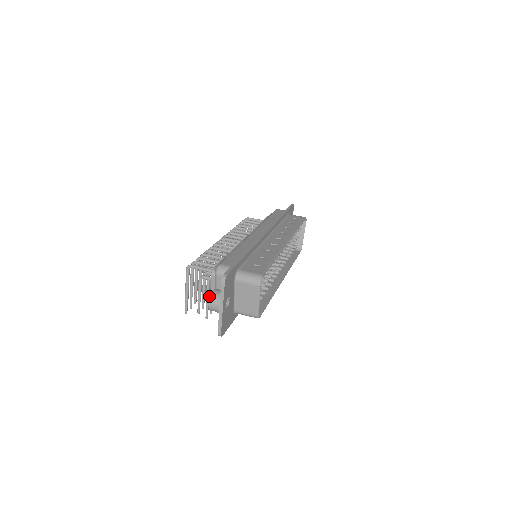
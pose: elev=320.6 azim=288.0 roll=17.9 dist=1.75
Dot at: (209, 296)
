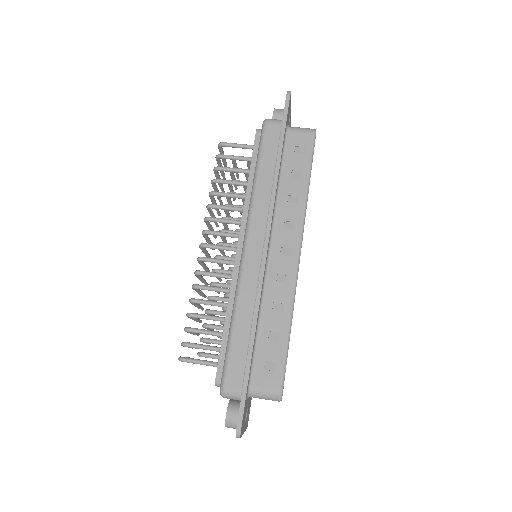
Dot at: occluded
